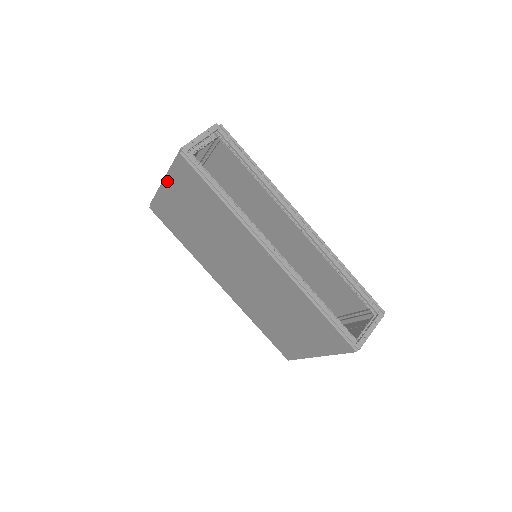
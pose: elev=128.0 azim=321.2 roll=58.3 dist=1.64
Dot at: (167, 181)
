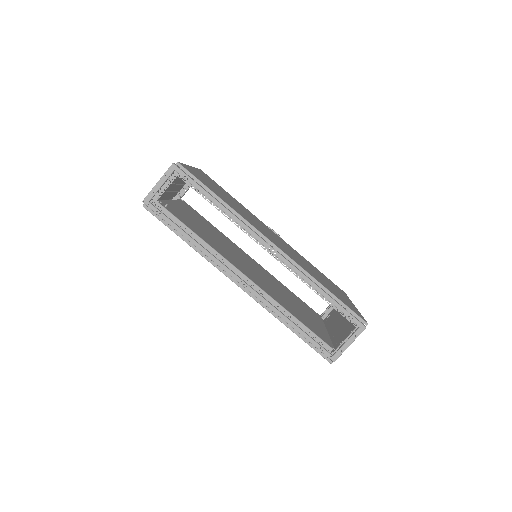
Dot at: occluded
